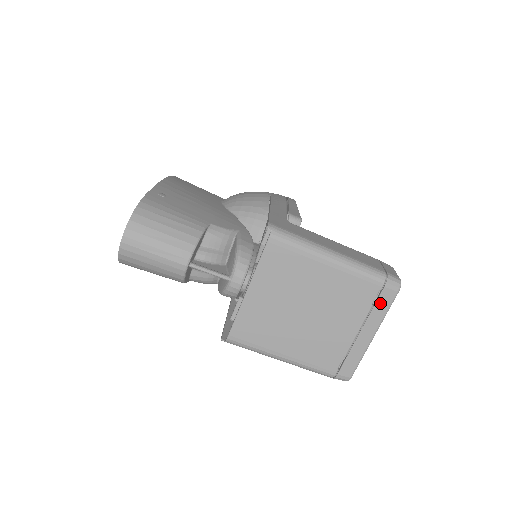
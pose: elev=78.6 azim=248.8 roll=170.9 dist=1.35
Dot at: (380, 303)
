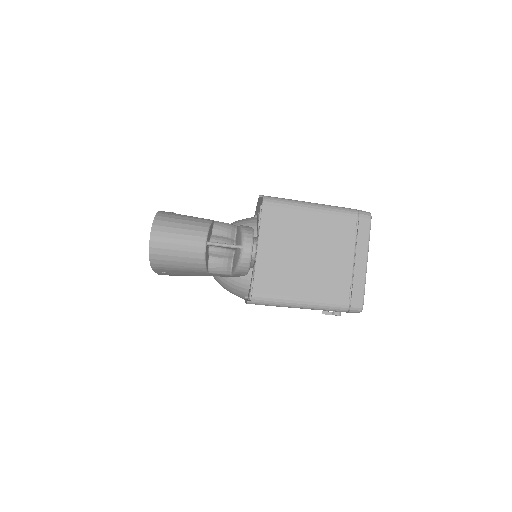
Dot at: (361, 231)
